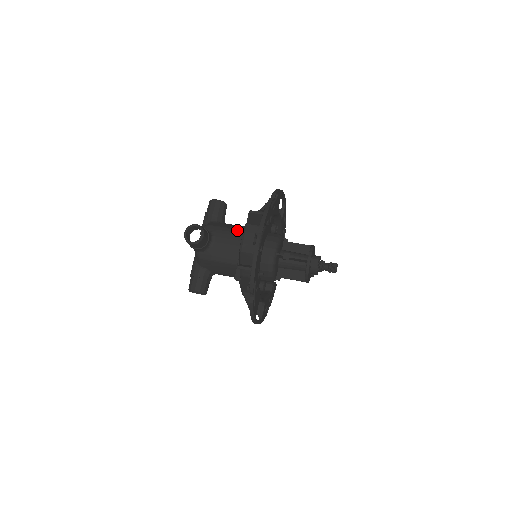
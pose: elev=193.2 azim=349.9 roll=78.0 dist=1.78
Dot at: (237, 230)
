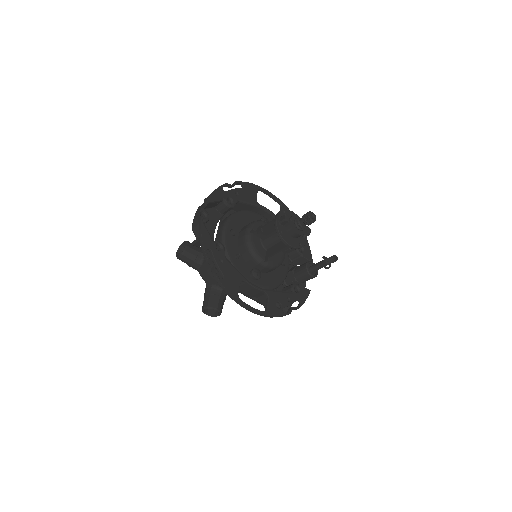
Dot at: occluded
